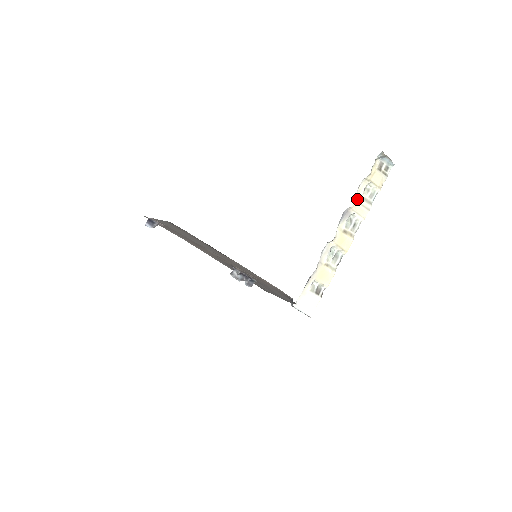
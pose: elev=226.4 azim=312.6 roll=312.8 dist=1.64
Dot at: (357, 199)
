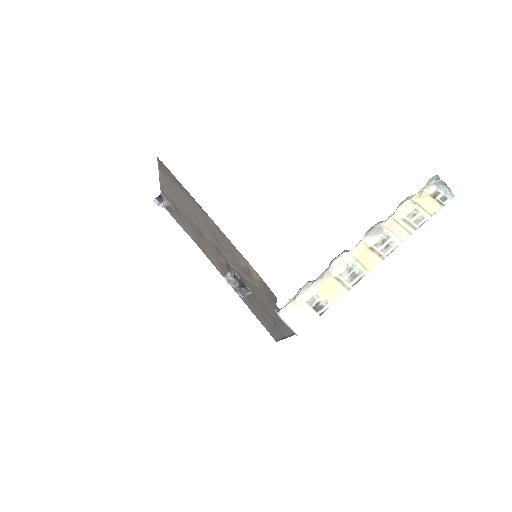
Dot at: (396, 219)
